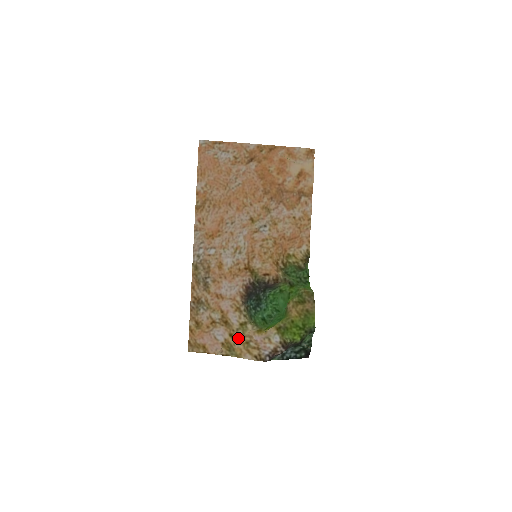
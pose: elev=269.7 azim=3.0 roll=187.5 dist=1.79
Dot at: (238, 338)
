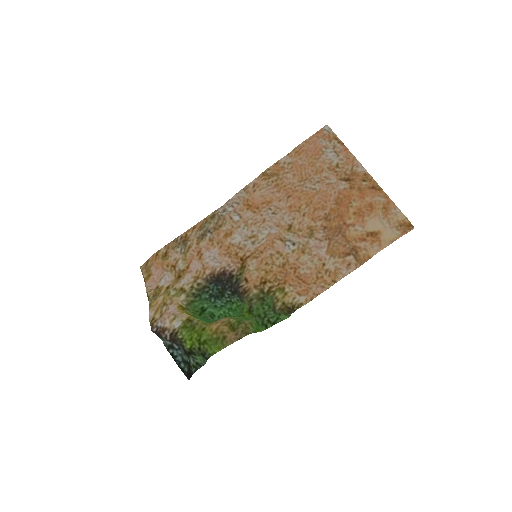
Dot at: (167, 294)
